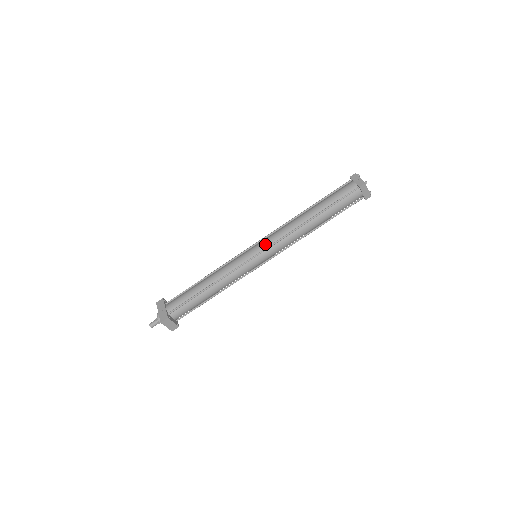
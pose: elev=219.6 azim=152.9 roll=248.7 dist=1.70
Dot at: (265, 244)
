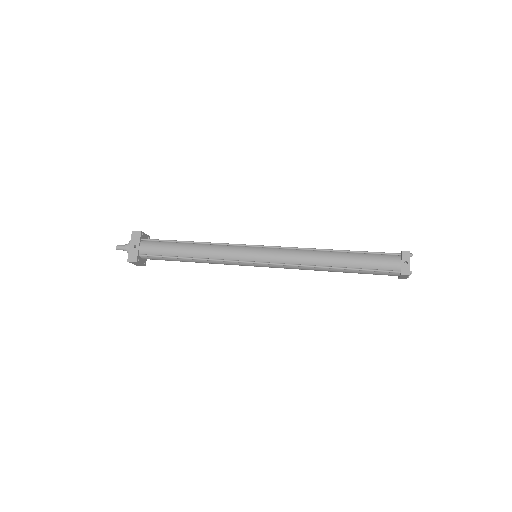
Dot at: (271, 258)
